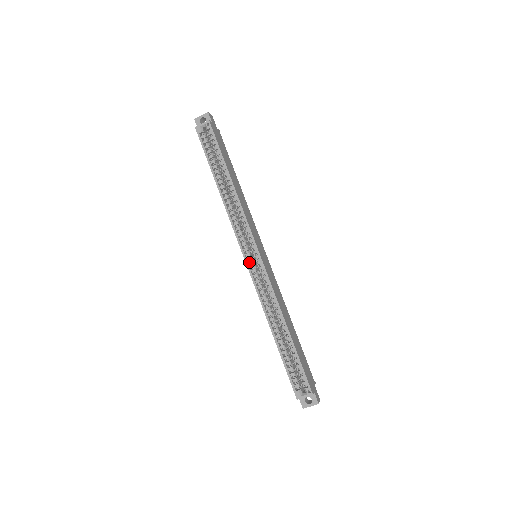
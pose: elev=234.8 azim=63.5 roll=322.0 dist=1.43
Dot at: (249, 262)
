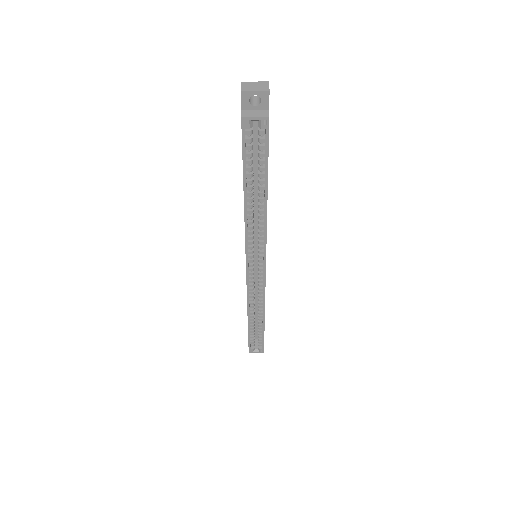
Dot at: occluded
